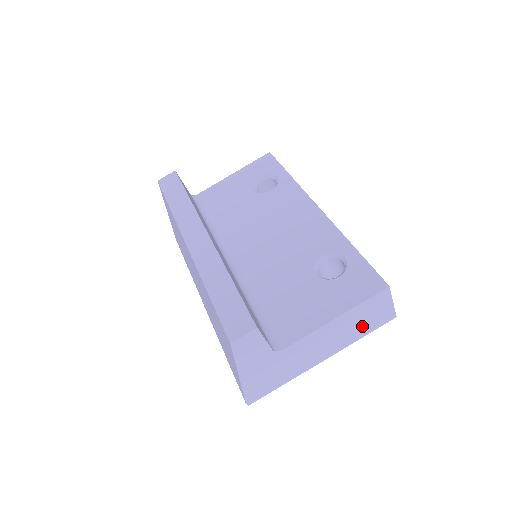
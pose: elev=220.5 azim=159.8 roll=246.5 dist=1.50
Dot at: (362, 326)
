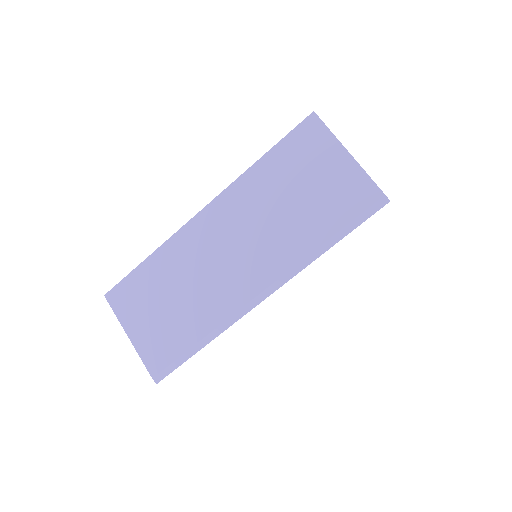
Dot at: occluded
